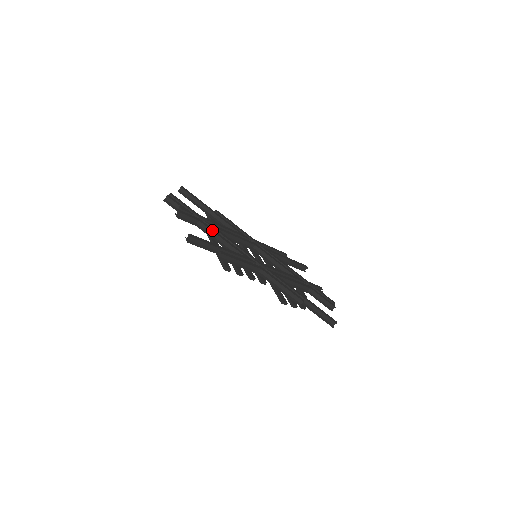
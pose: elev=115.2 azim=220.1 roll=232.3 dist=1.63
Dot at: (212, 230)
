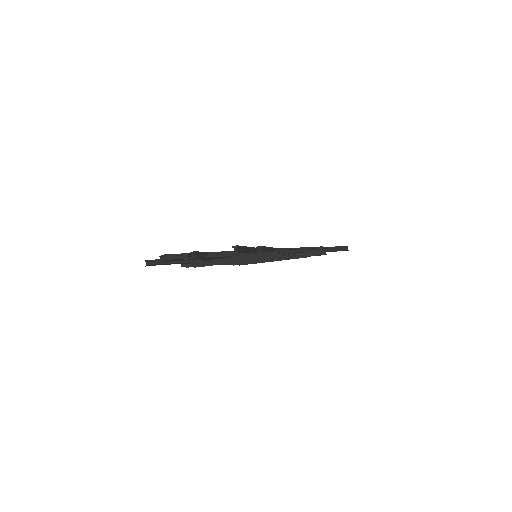
Dot at: (223, 251)
